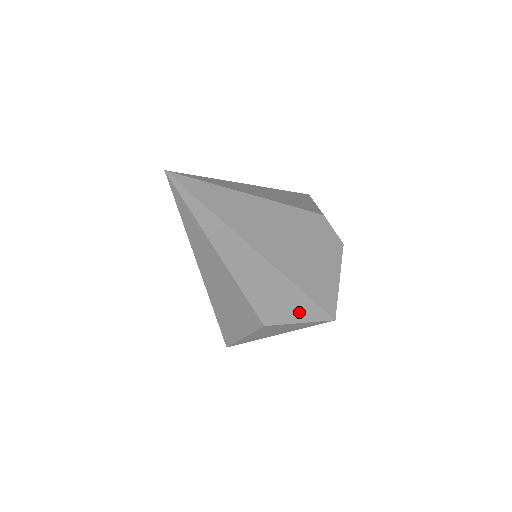
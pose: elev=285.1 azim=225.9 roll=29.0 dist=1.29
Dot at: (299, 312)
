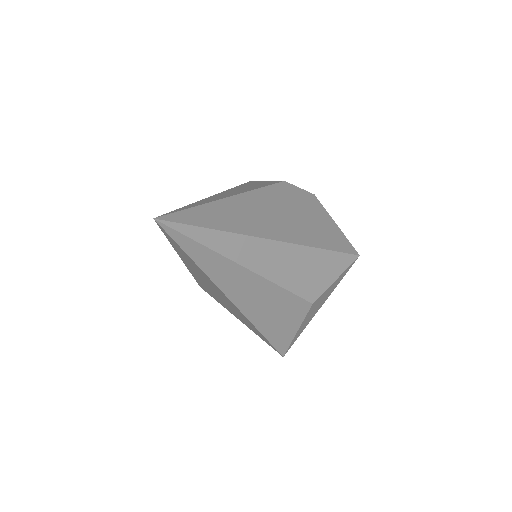
Dot at: (331, 270)
